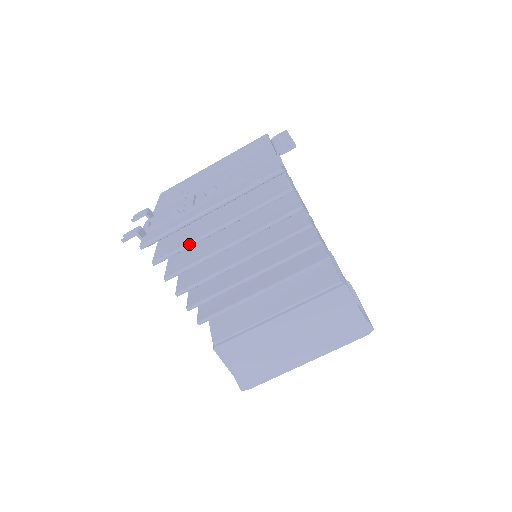
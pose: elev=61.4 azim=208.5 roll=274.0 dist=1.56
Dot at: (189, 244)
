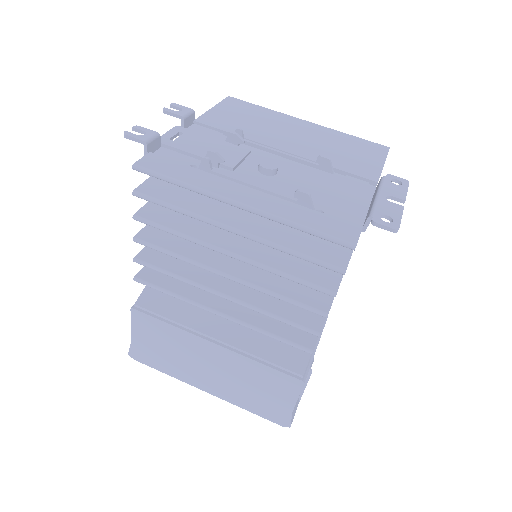
Dot at: (187, 212)
